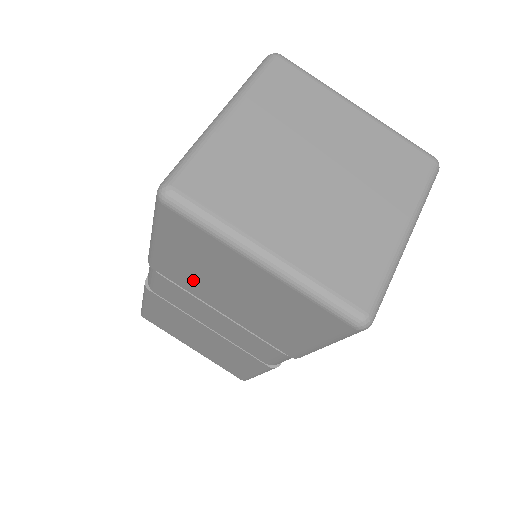
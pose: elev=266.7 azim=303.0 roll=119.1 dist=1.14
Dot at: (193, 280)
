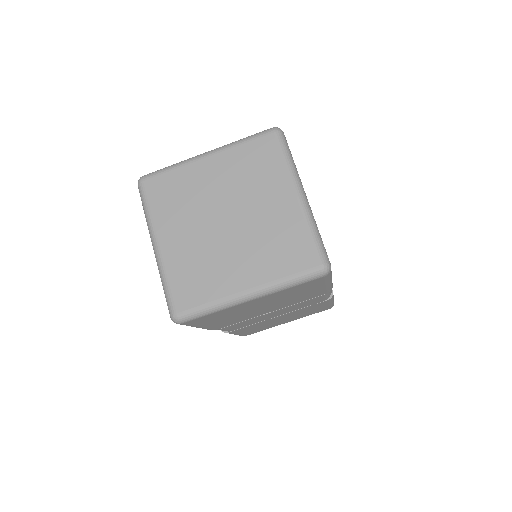
Dot at: (237, 319)
